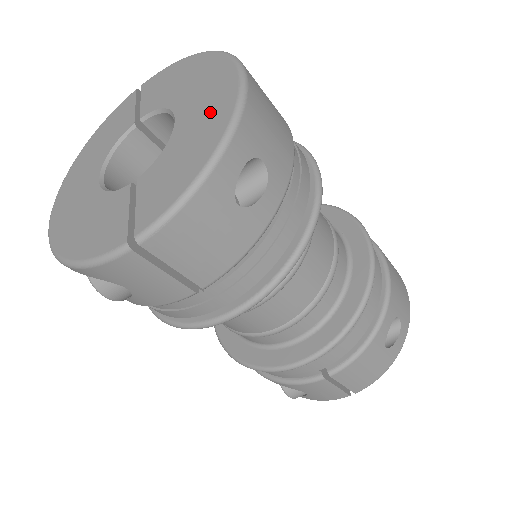
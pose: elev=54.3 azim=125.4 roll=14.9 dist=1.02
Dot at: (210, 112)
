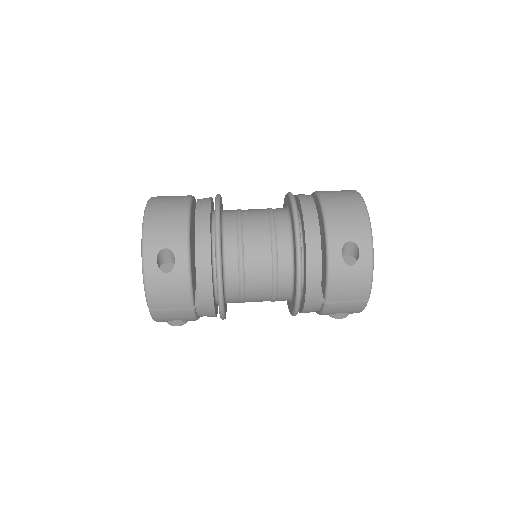
Dot at: occluded
